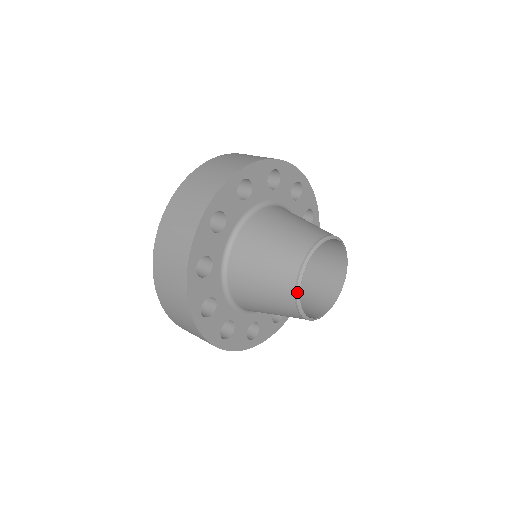
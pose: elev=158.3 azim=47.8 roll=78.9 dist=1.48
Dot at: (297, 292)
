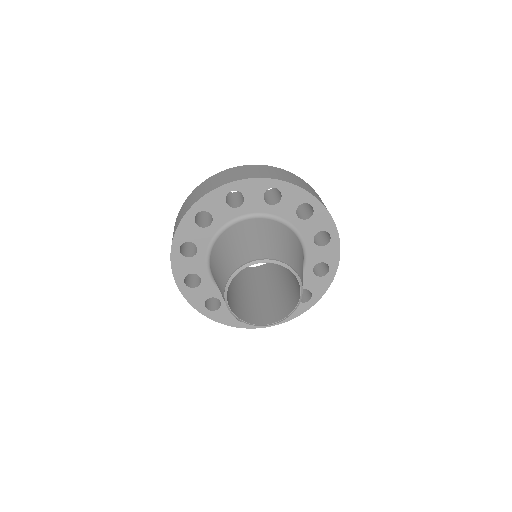
Dot at: (230, 277)
